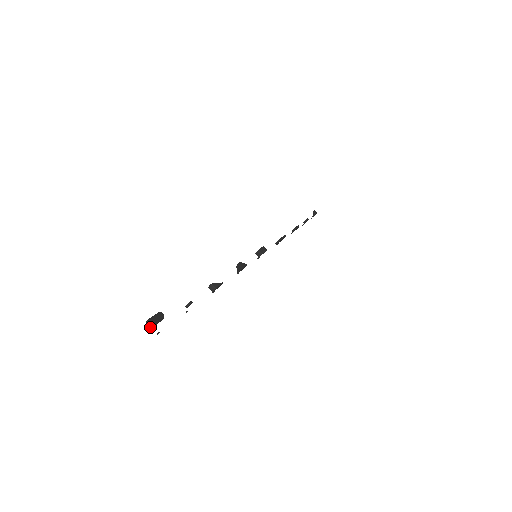
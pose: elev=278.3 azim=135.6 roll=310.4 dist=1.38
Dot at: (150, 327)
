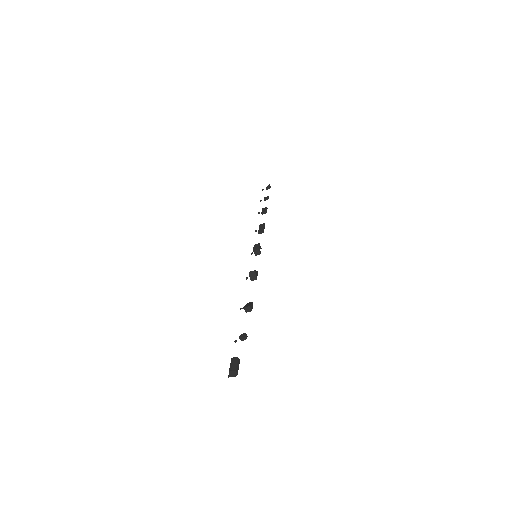
Dot at: (232, 376)
